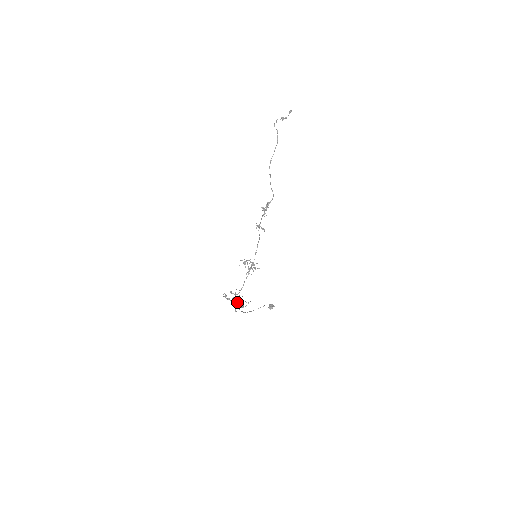
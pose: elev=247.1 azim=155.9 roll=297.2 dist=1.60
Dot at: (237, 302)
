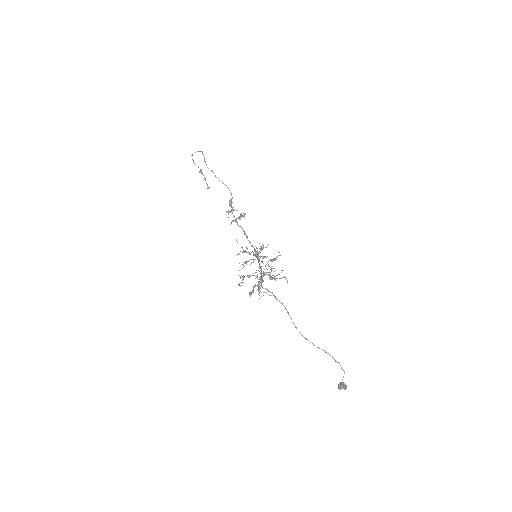
Dot at: occluded
